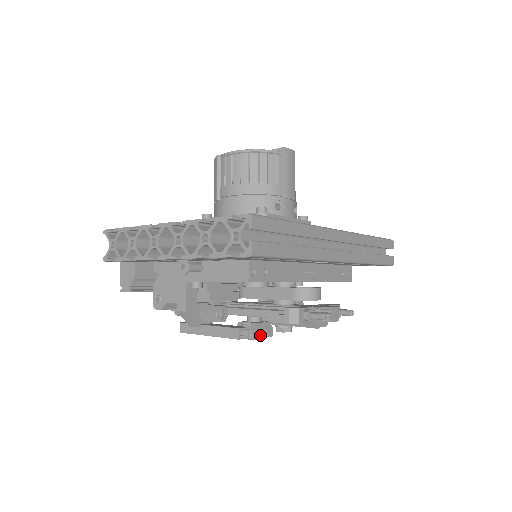
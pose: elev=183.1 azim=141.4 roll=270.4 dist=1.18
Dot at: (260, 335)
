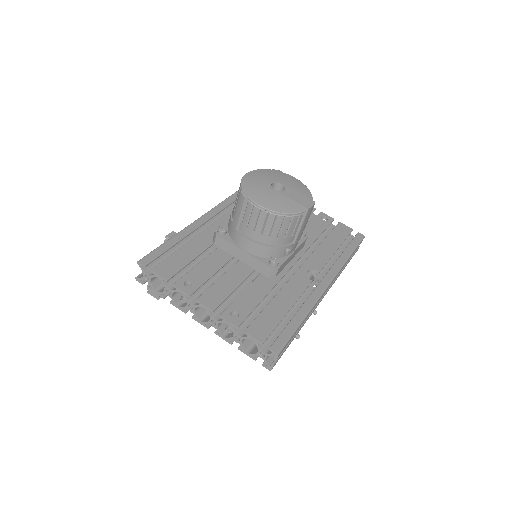
Dot at: occluded
